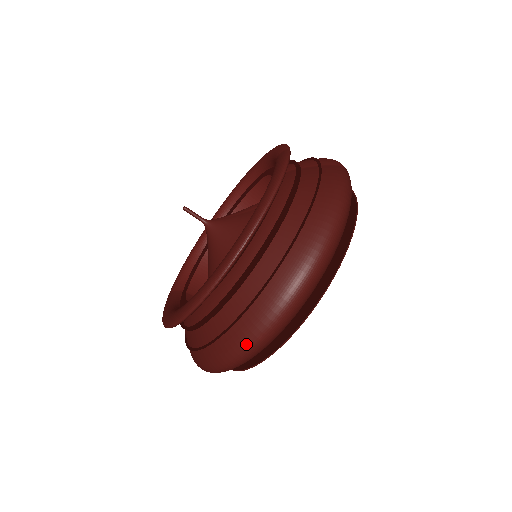
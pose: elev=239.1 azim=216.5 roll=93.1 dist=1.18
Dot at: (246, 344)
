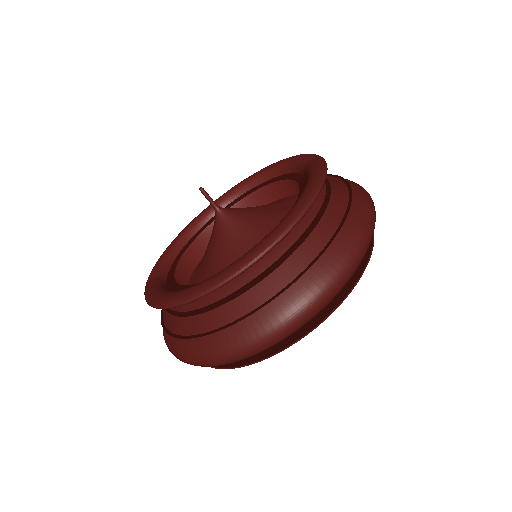
Dot at: (269, 332)
